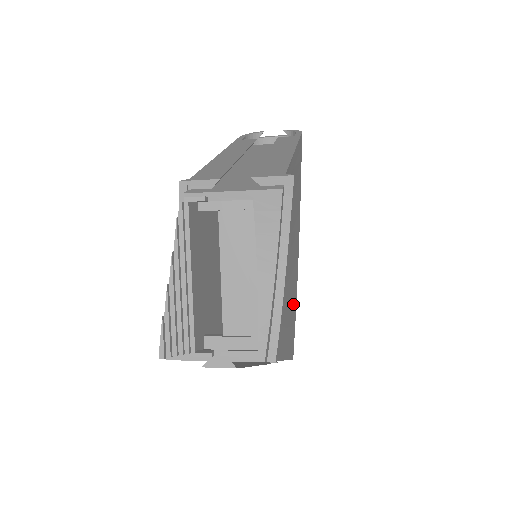
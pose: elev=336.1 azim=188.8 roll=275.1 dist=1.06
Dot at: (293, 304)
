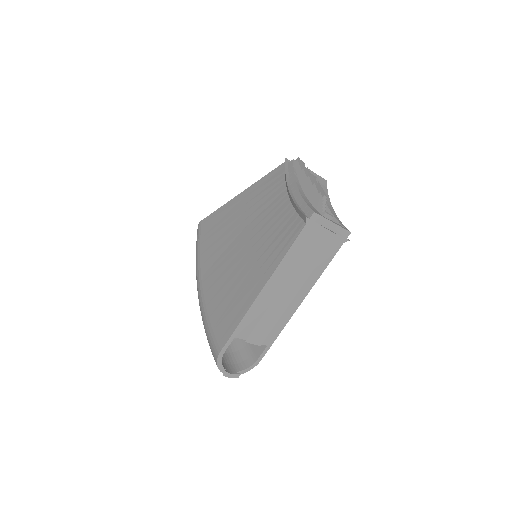
Dot at: occluded
